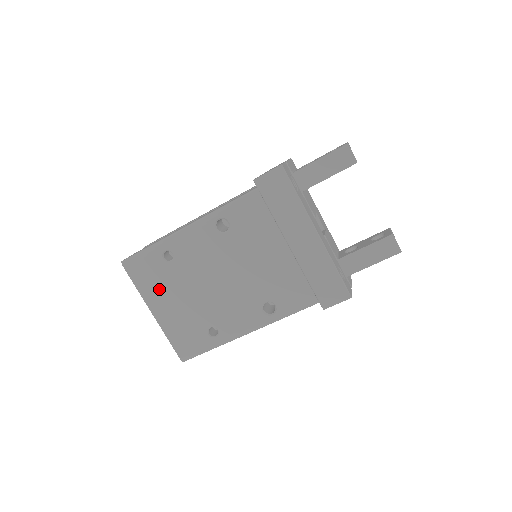
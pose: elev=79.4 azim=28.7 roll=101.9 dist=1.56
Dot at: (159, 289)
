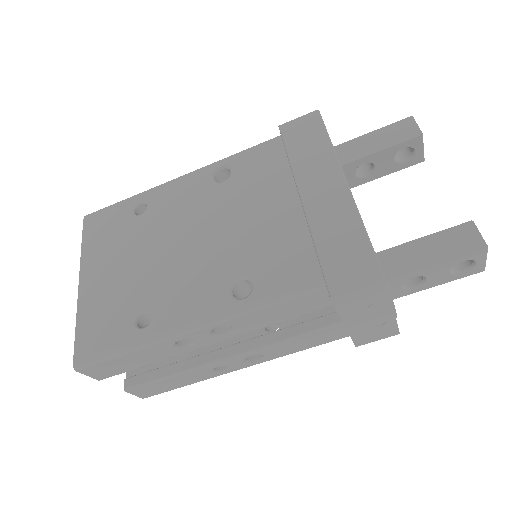
Dot at: (107, 249)
